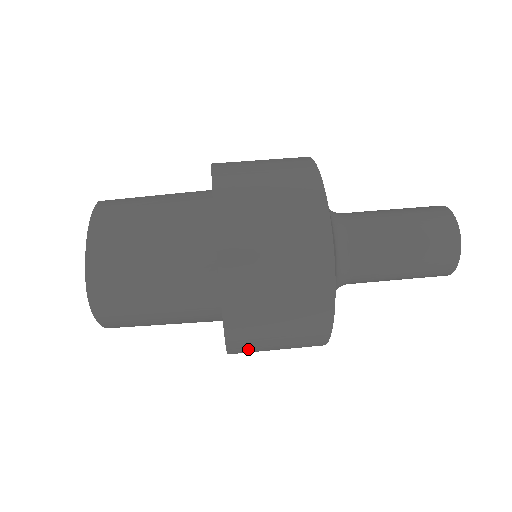
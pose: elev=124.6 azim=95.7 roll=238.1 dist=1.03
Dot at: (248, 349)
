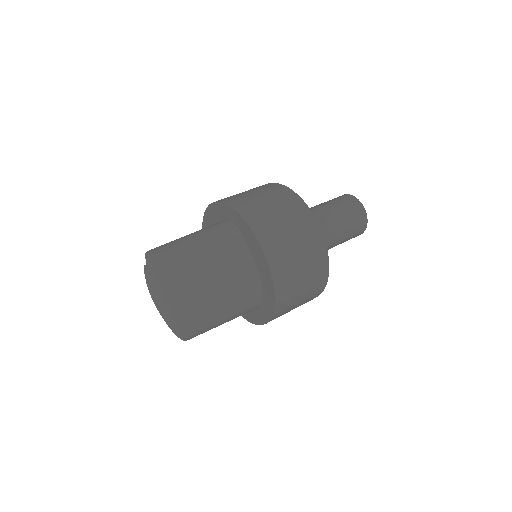
Dot at: occluded
